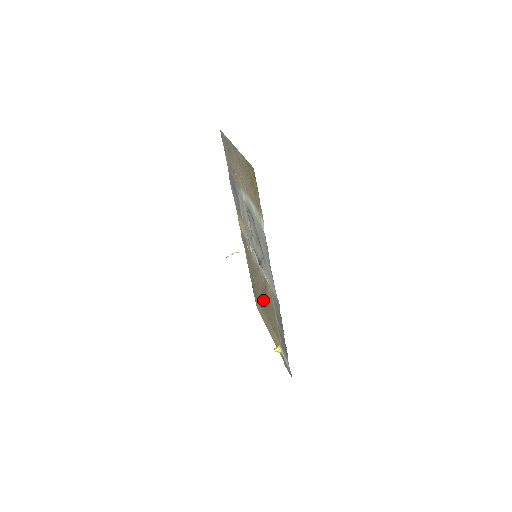
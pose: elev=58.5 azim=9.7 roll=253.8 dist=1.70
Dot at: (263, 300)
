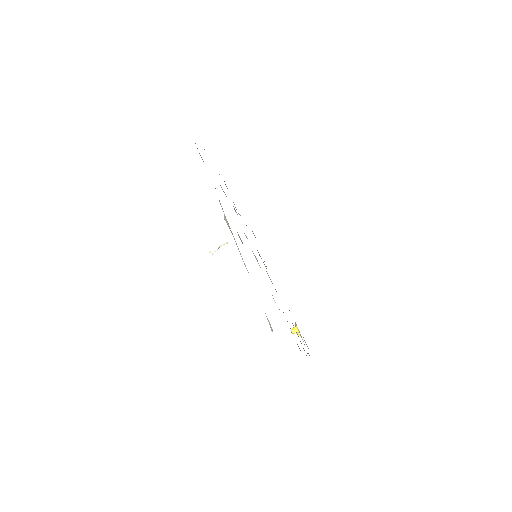
Dot at: occluded
